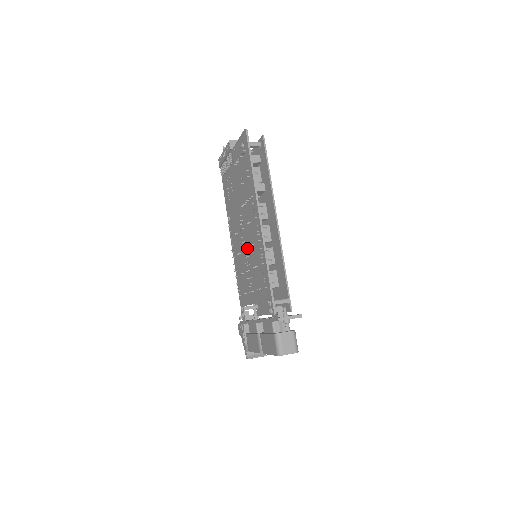
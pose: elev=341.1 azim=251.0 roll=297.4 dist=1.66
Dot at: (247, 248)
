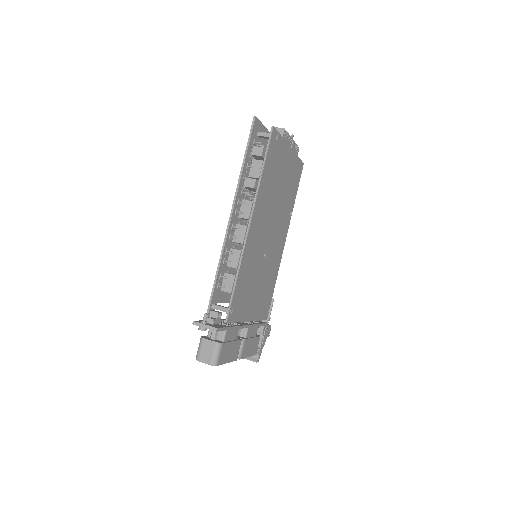
Dot at: occluded
